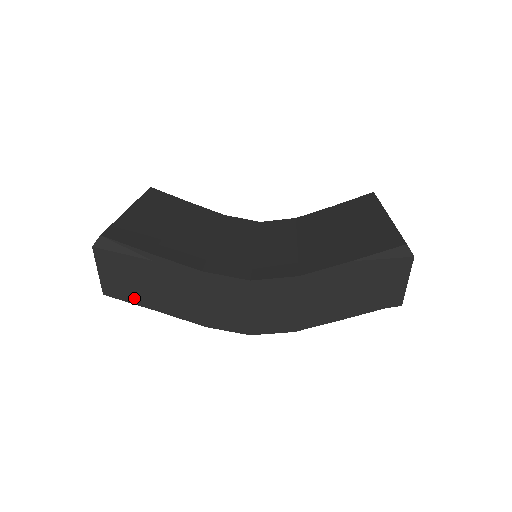
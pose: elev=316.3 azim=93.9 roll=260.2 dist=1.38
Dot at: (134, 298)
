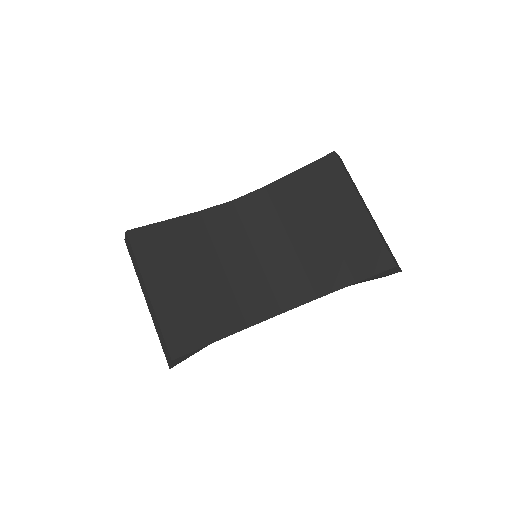
Dot at: occluded
